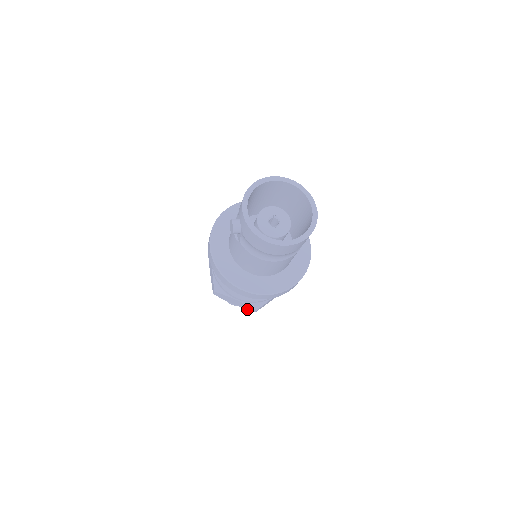
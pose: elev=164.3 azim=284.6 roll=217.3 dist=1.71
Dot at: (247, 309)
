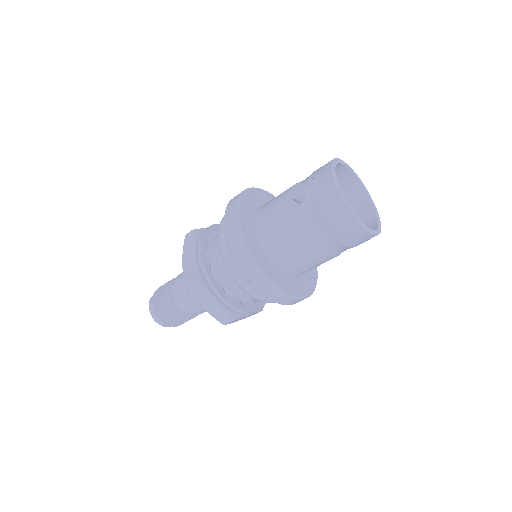
Dot at: (216, 318)
